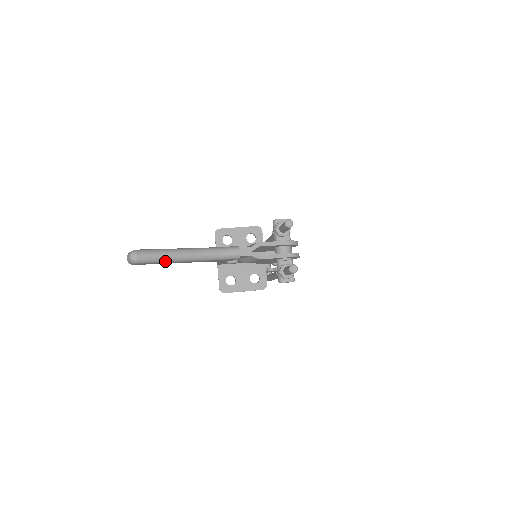
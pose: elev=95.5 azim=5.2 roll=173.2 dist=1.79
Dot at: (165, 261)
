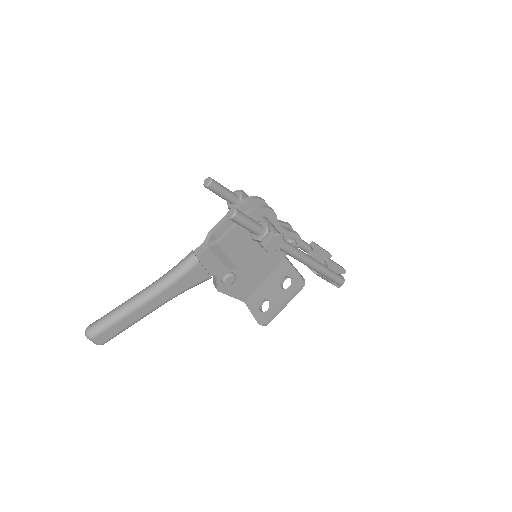
Dot at: (121, 317)
